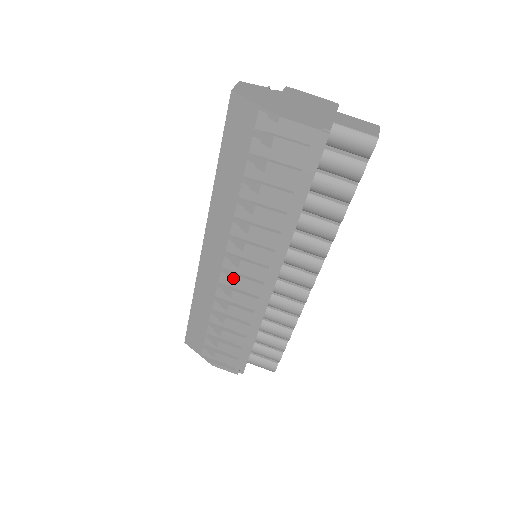
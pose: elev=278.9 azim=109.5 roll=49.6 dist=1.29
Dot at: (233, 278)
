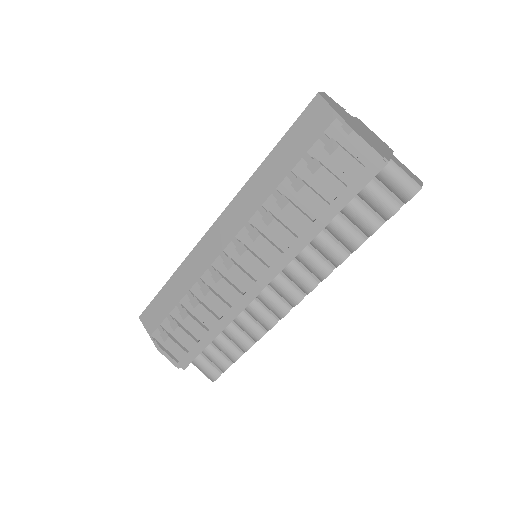
Dot at: (229, 265)
